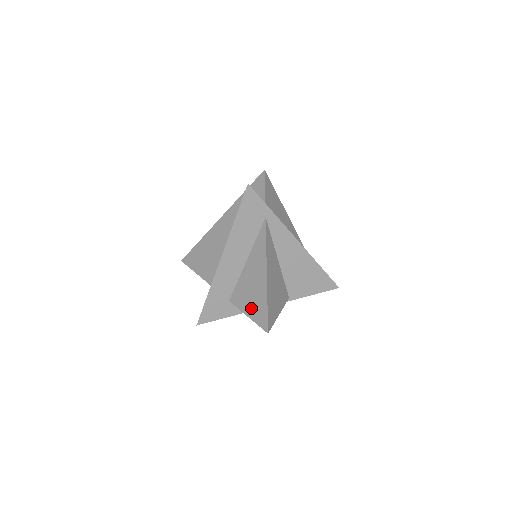
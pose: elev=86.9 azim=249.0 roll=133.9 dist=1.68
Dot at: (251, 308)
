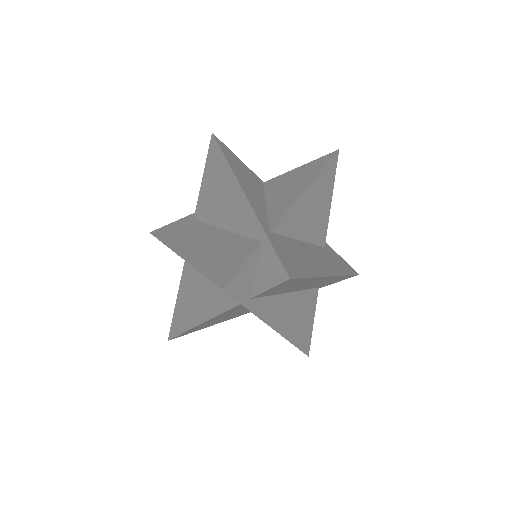
Dot at: (180, 305)
